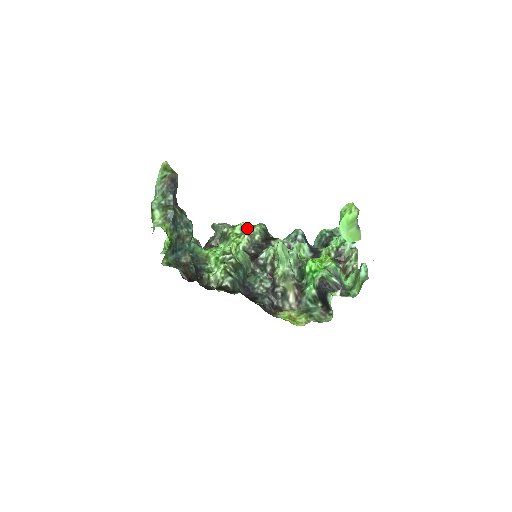
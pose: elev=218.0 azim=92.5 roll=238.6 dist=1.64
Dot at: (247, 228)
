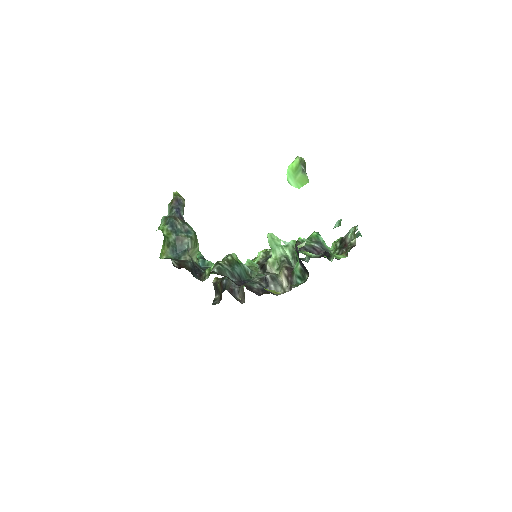
Dot at: occluded
